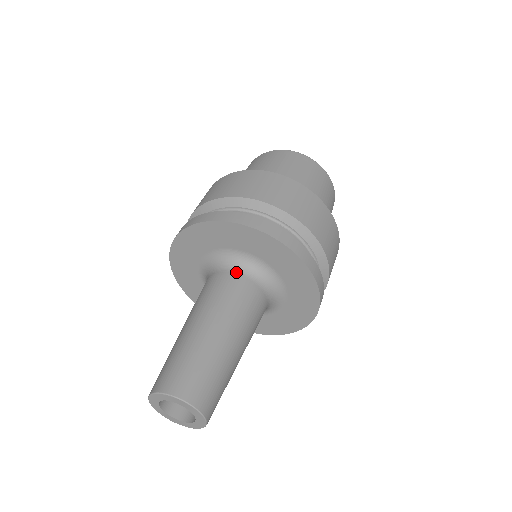
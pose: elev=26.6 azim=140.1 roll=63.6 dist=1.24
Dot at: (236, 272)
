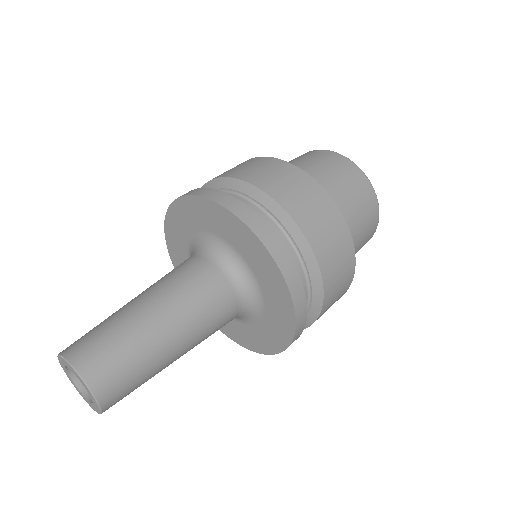
Dot at: (201, 256)
